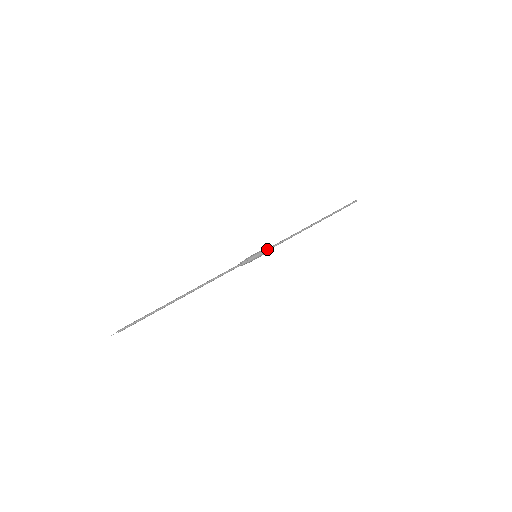
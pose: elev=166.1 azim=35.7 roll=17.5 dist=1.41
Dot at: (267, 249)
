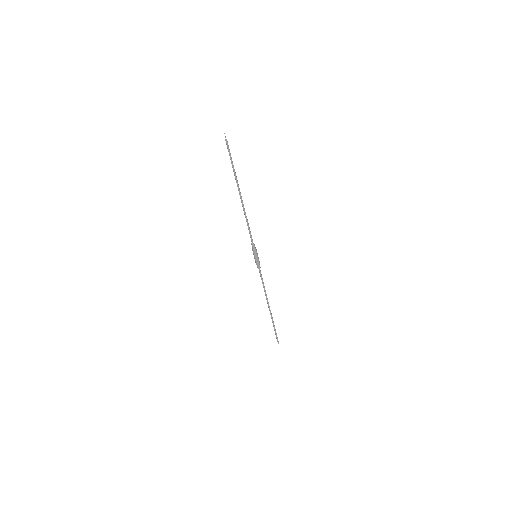
Dot at: (259, 264)
